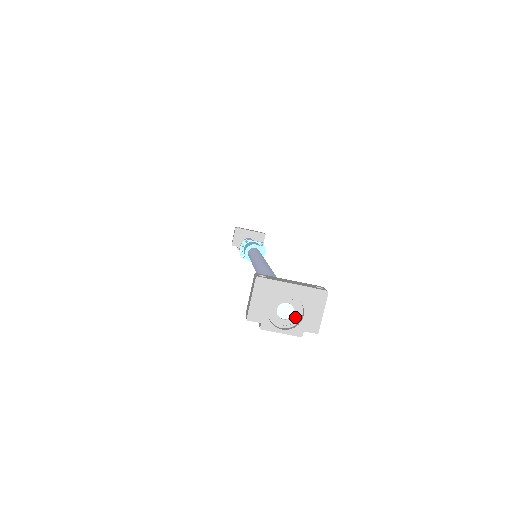
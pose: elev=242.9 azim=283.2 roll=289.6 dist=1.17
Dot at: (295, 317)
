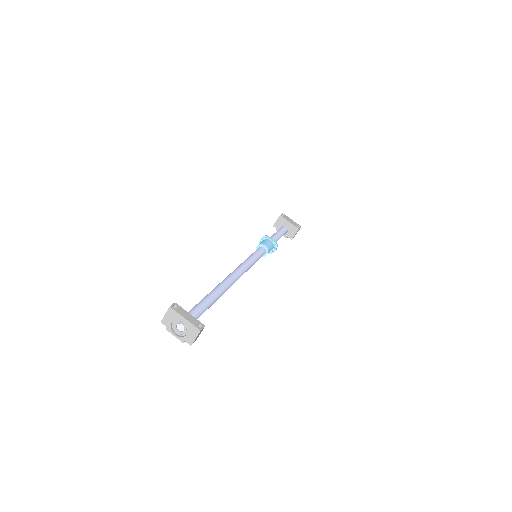
Dot at: (184, 332)
